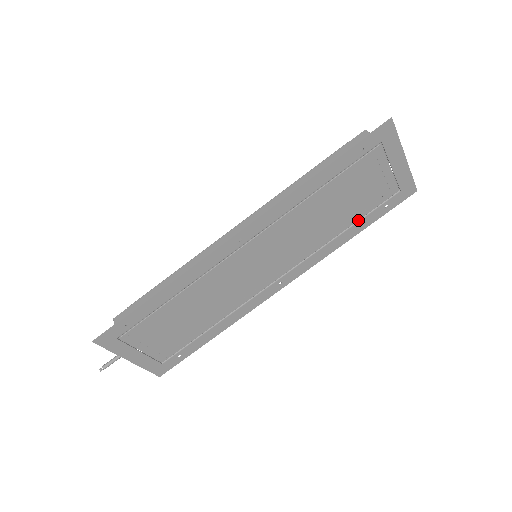
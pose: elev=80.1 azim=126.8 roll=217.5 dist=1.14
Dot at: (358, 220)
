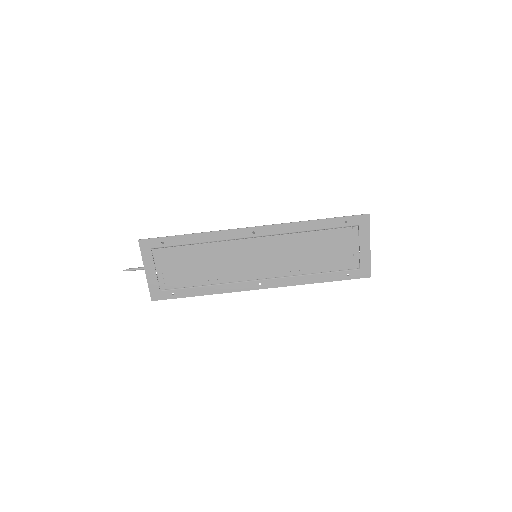
Dot at: (327, 272)
